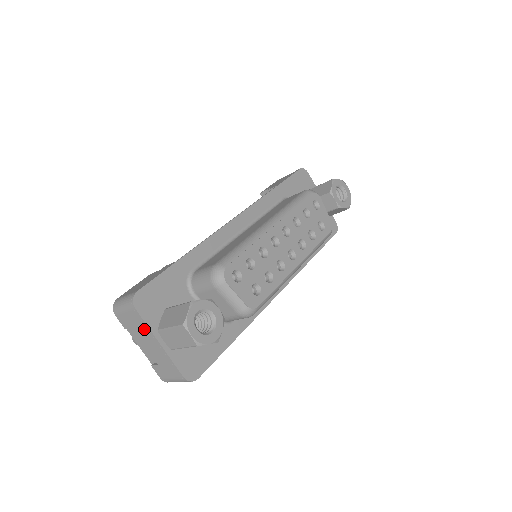
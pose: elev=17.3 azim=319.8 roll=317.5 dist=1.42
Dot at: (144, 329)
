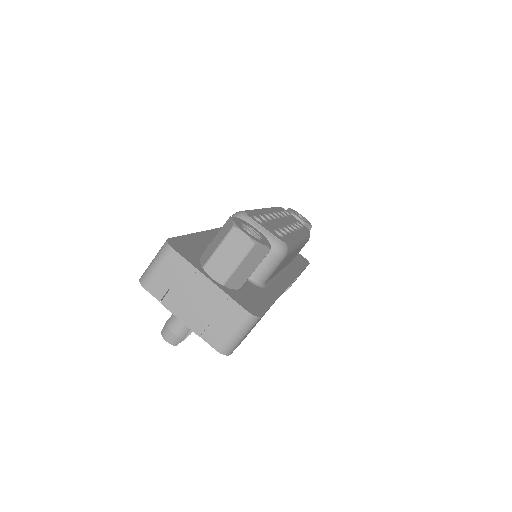
Dot at: (186, 274)
